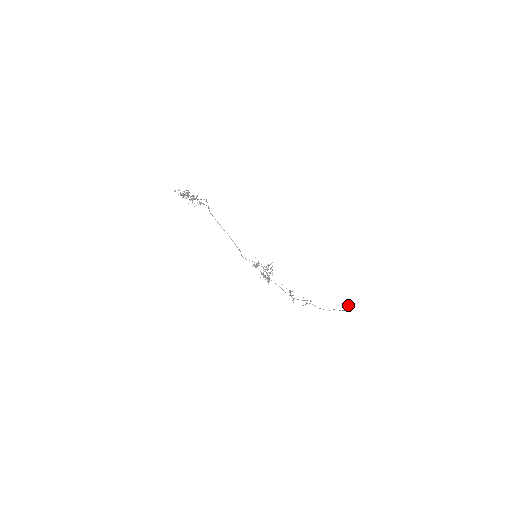
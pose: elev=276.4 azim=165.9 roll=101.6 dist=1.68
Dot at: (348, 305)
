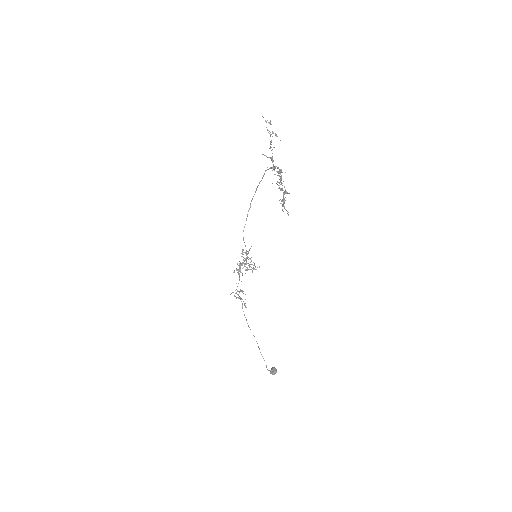
Dot at: (273, 368)
